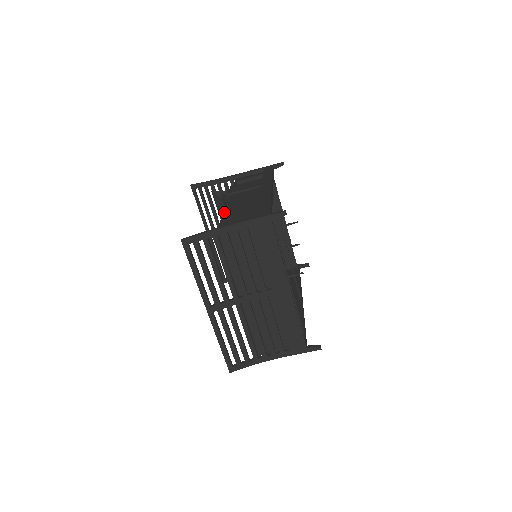
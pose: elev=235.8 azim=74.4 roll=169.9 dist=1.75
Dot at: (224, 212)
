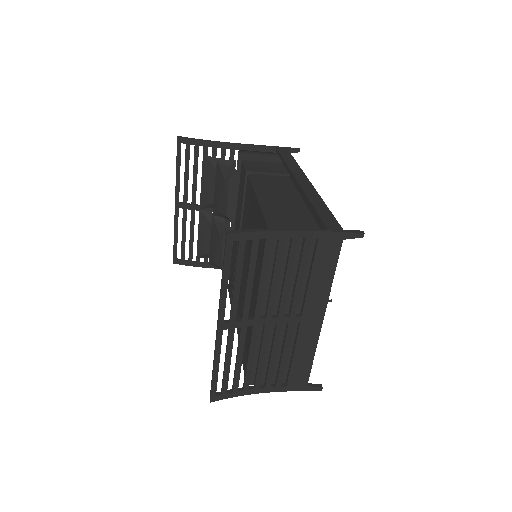
Dot at: (260, 201)
